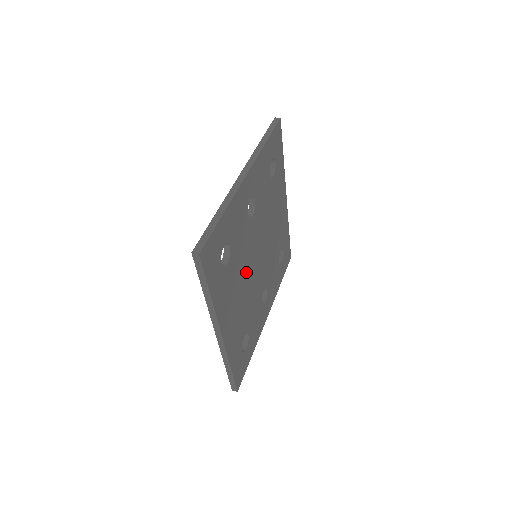
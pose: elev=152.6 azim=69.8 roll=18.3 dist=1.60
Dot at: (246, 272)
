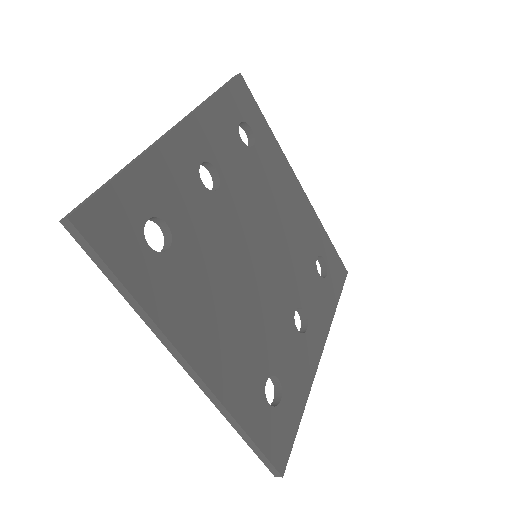
Dot at: (232, 274)
